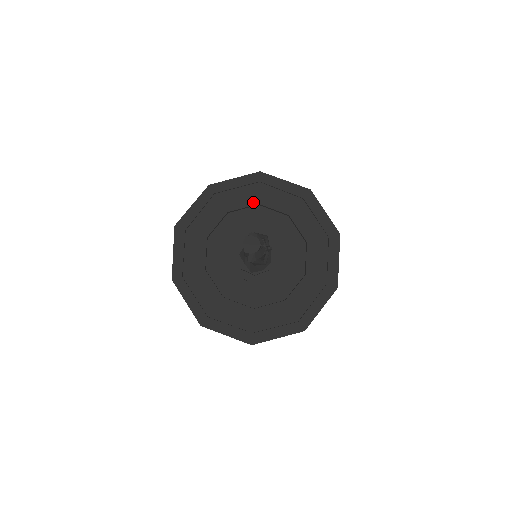
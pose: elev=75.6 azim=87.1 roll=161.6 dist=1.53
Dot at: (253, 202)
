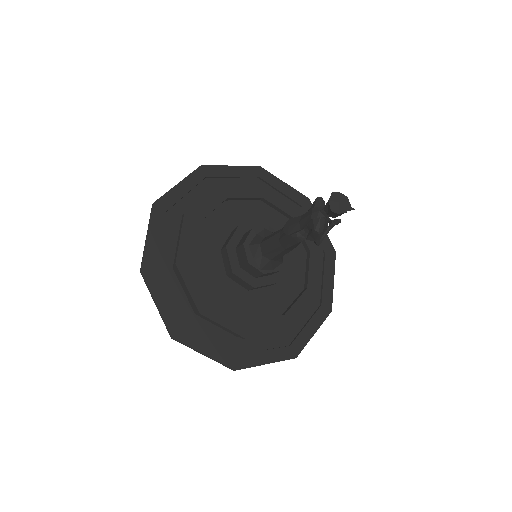
Dot at: (256, 194)
